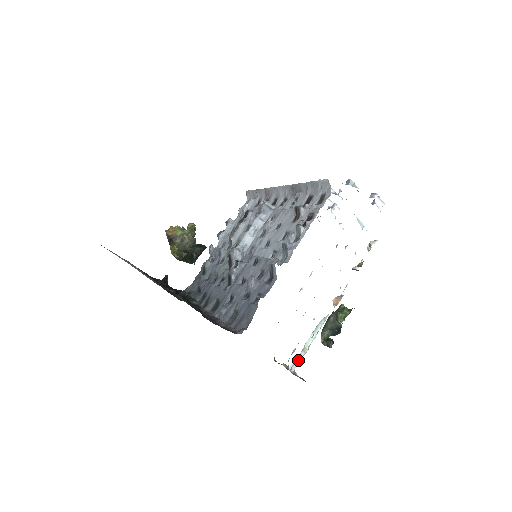
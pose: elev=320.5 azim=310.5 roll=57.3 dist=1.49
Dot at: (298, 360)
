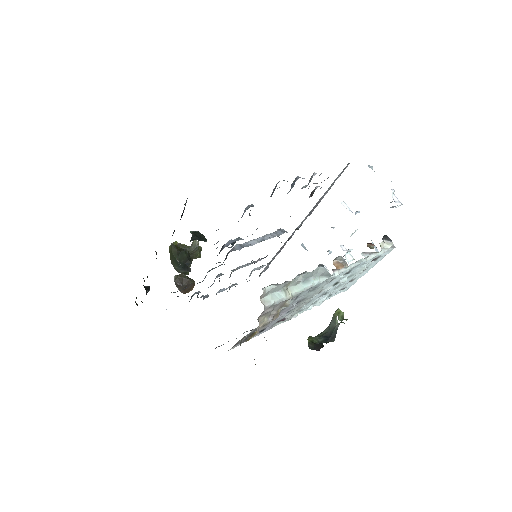
Dot at: (275, 298)
